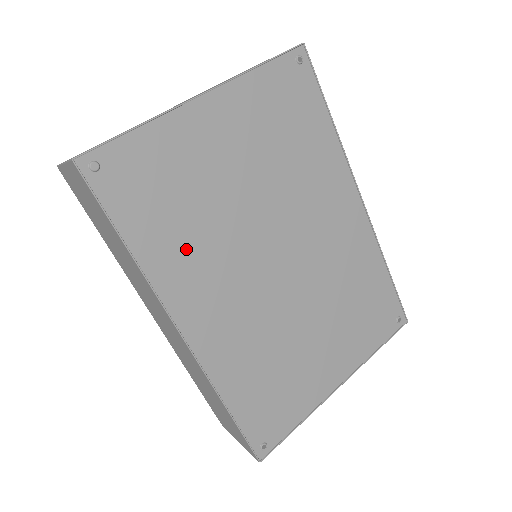
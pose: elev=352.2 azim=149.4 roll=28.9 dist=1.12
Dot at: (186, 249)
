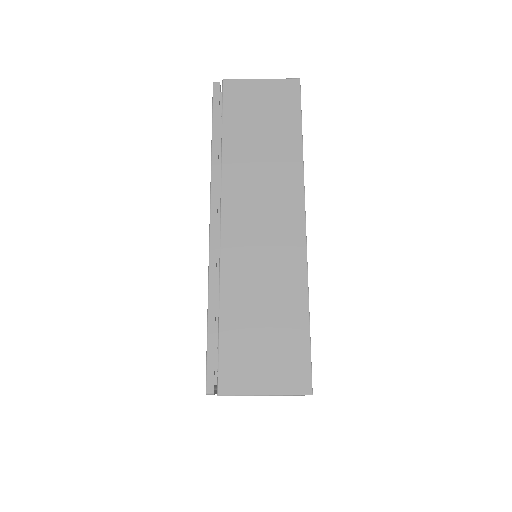
Dot at: occluded
